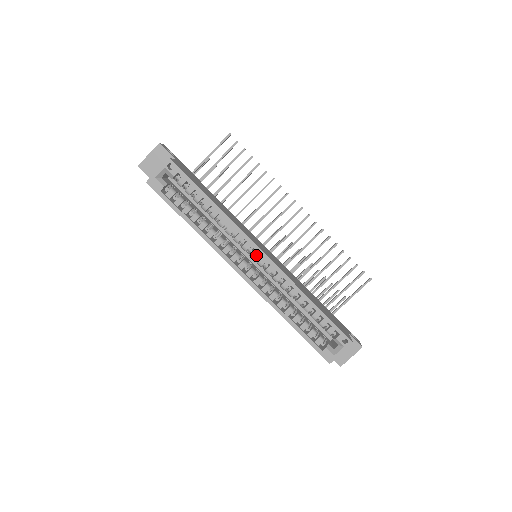
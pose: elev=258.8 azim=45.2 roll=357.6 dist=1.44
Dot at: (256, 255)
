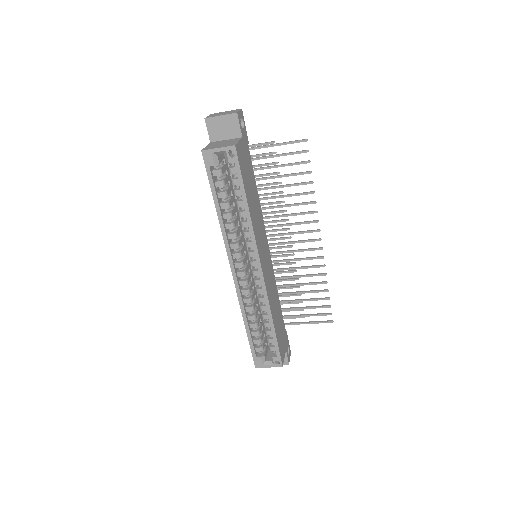
Dot at: (255, 266)
